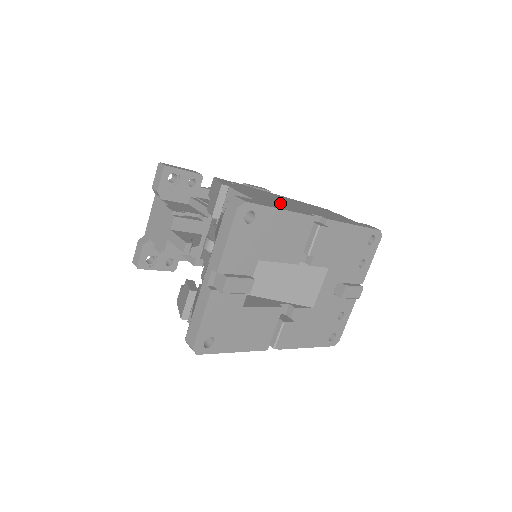
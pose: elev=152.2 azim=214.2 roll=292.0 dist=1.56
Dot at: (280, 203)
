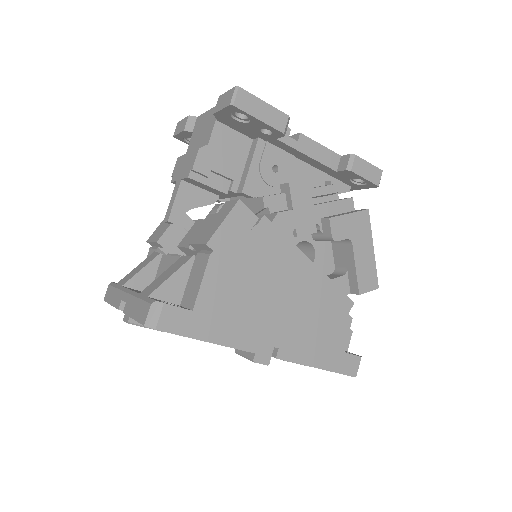
Dot at: (246, 310)
